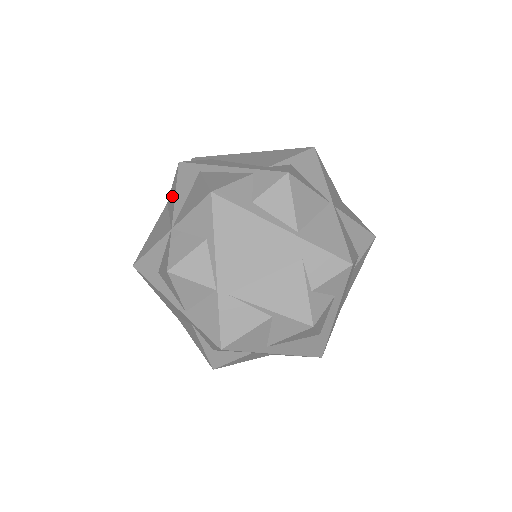
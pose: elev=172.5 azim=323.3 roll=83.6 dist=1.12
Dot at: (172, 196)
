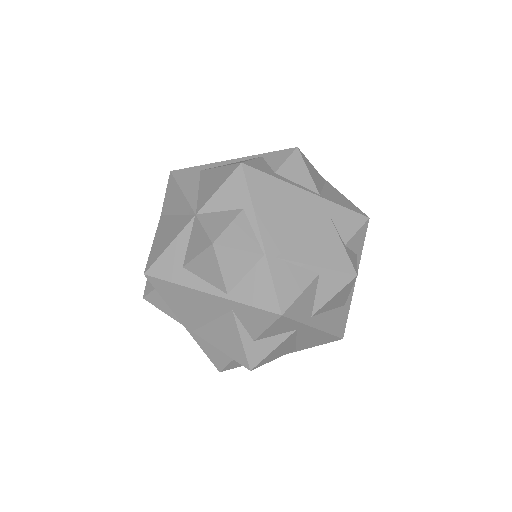
Dot at: (174, 199)
